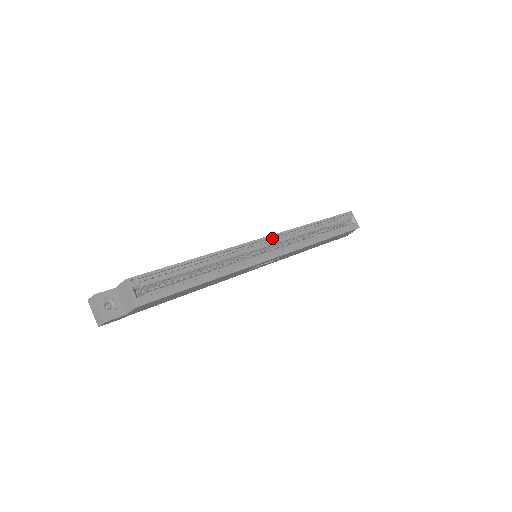
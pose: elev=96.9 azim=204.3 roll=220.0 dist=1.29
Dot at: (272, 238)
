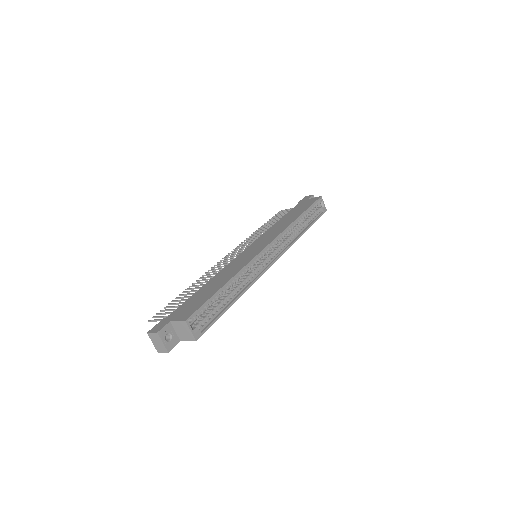
Dot at: (271, 243)
